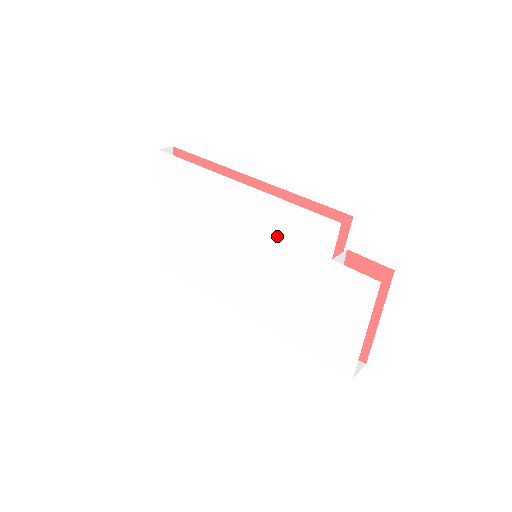
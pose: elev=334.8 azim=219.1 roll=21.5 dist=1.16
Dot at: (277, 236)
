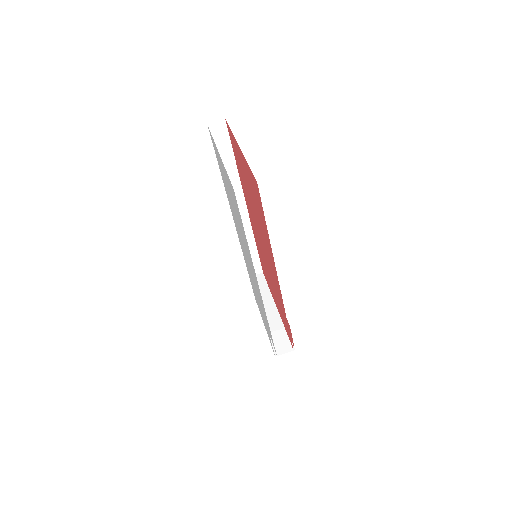
Dot at: occluded
